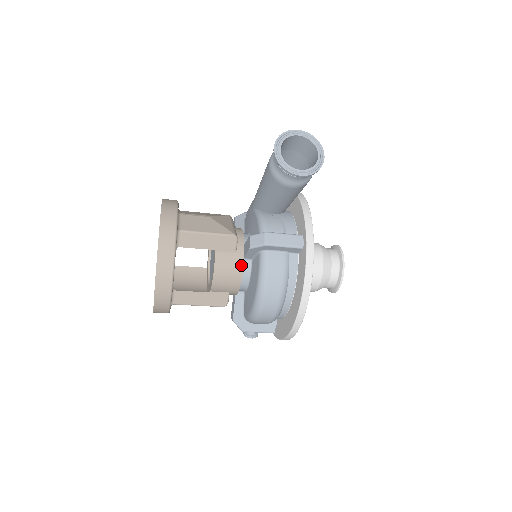
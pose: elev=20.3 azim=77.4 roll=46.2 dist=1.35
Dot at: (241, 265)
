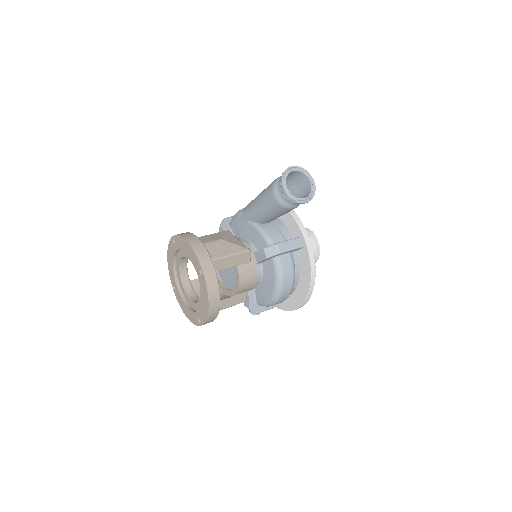
Dot at: (256, 270)
